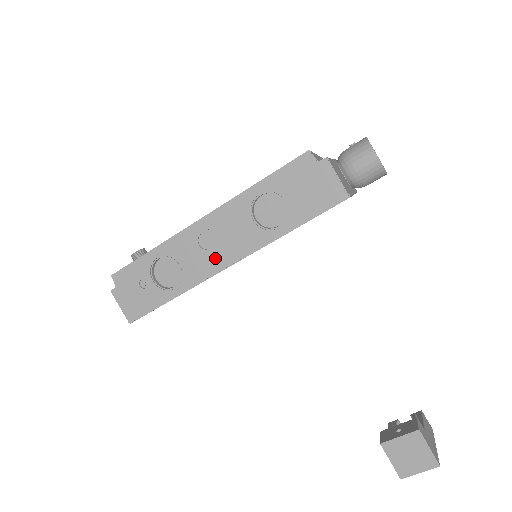
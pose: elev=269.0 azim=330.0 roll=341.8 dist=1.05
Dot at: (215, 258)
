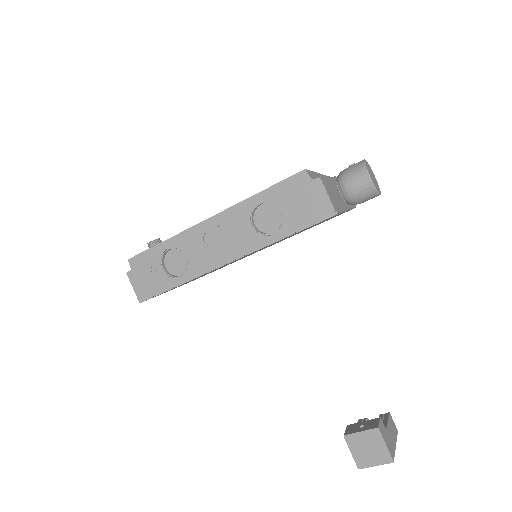
Dot at: (216, 255)
